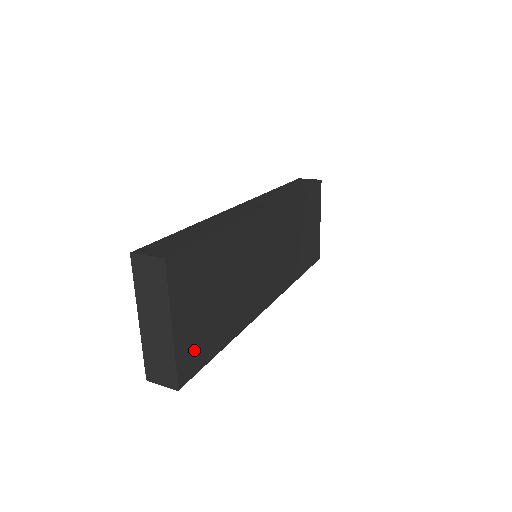
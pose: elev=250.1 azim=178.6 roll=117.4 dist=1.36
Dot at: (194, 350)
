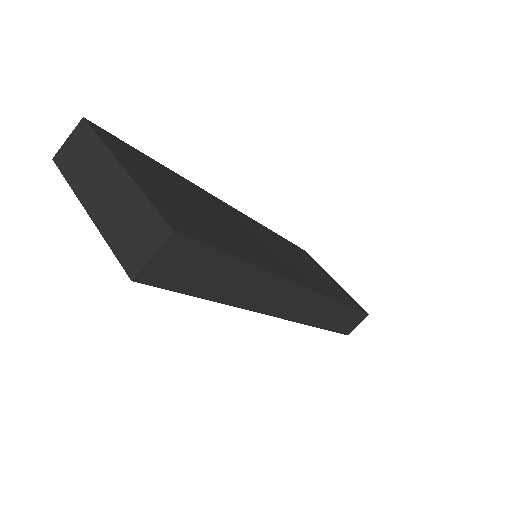
Dot at: (182, 218)
